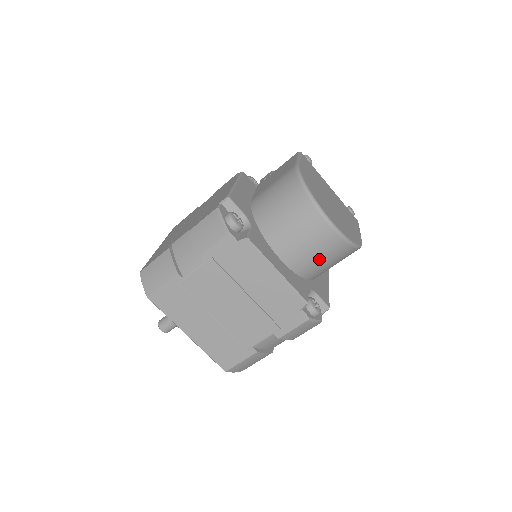
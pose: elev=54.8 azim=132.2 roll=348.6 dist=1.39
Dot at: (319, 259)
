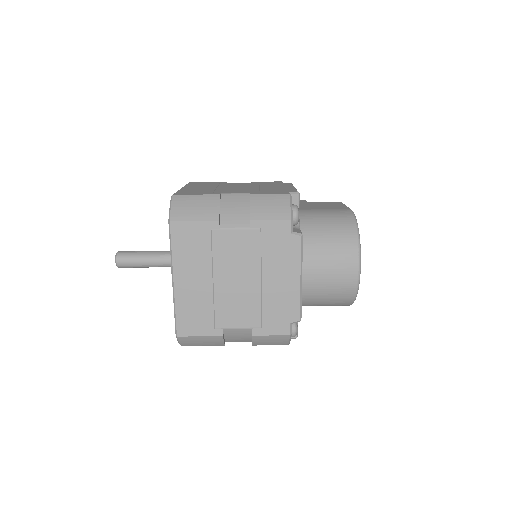
Dot at: (326, 292)
